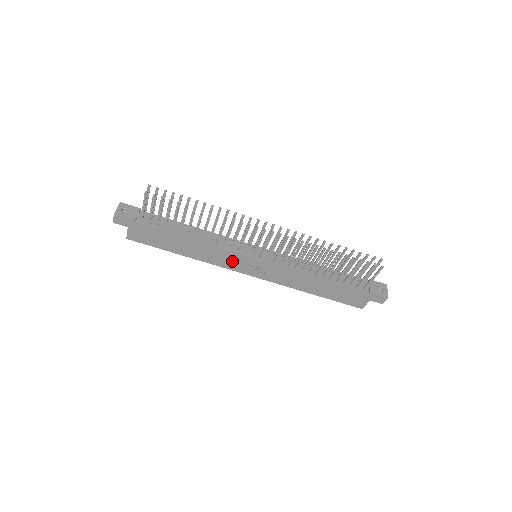
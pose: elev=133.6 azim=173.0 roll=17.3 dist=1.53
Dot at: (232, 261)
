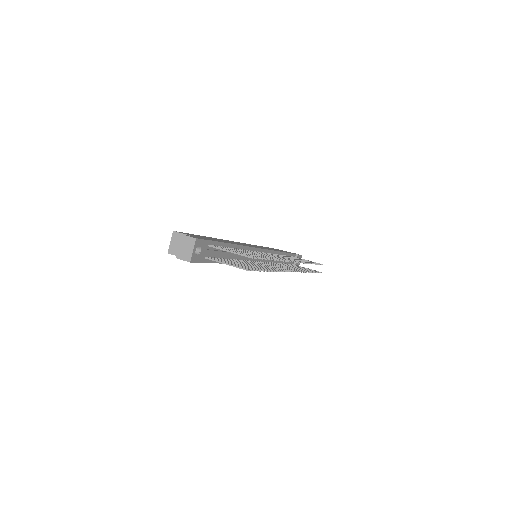
Dot at: occluded
